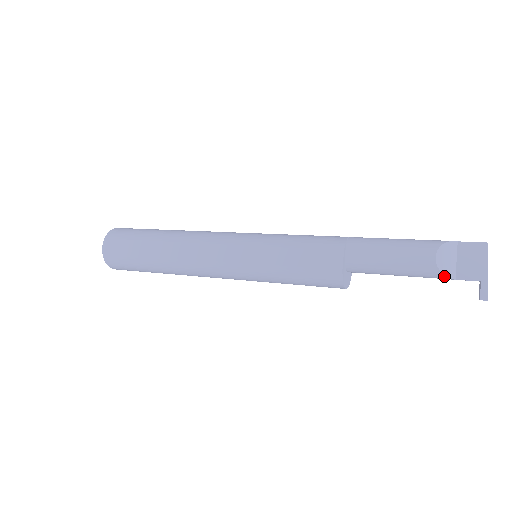
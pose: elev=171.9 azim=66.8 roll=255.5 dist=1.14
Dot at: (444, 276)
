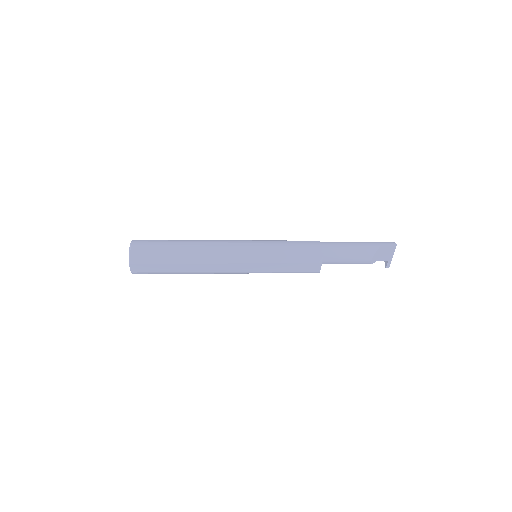
Dot at: (372, 263)
